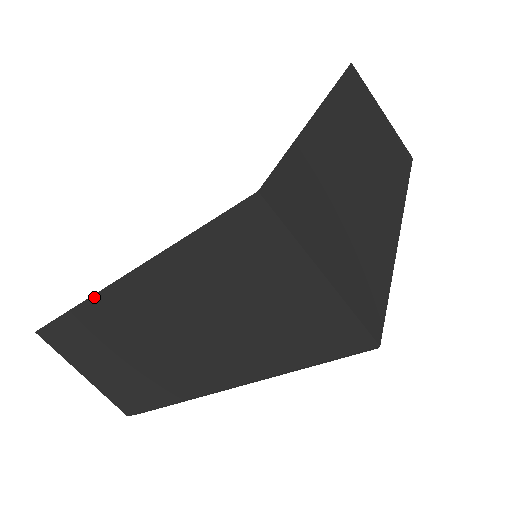
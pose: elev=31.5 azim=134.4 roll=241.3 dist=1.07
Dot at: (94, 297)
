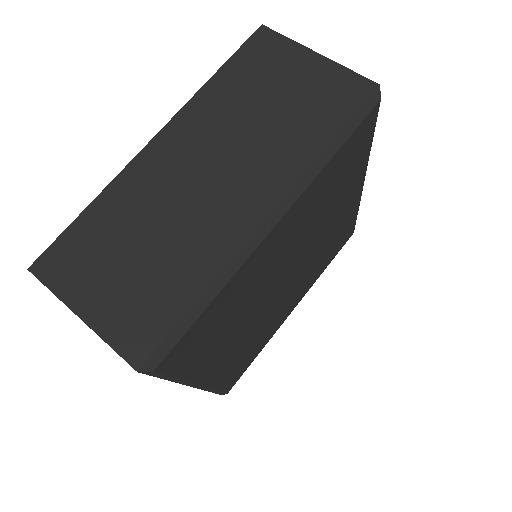
Dot at: occluded
